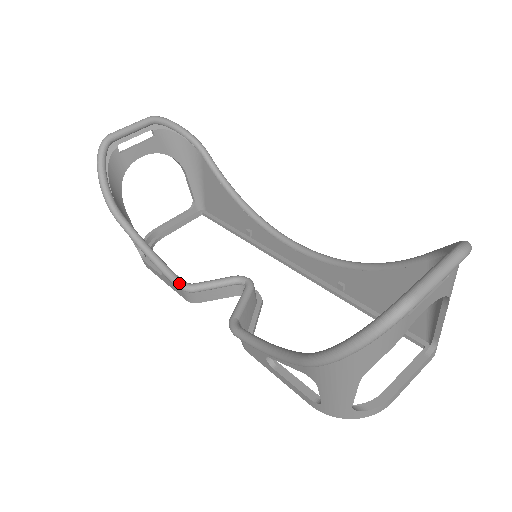
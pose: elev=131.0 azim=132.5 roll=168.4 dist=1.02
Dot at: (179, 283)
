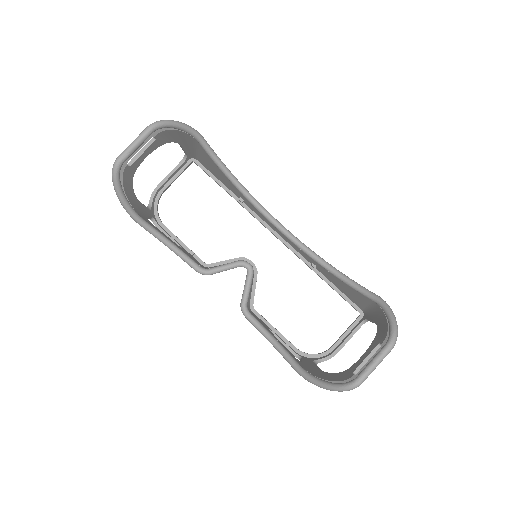
Dot at: (199, 271)
